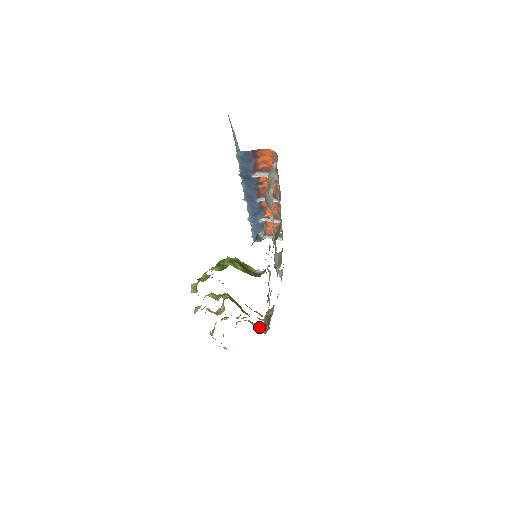
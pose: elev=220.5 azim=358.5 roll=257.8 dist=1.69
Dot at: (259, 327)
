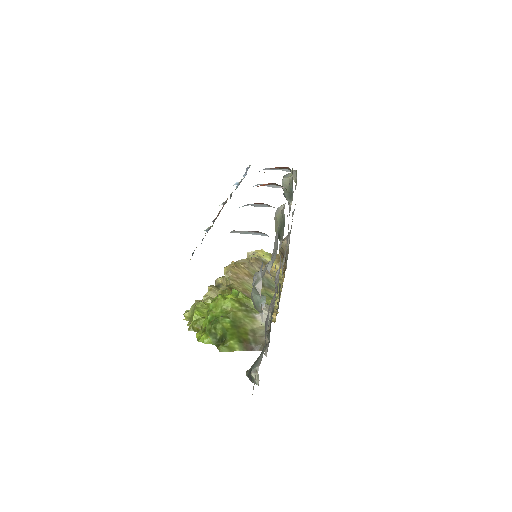
Dot at: (274, 280)
